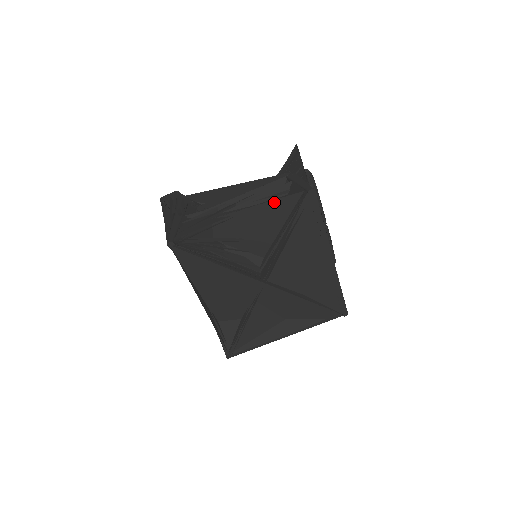
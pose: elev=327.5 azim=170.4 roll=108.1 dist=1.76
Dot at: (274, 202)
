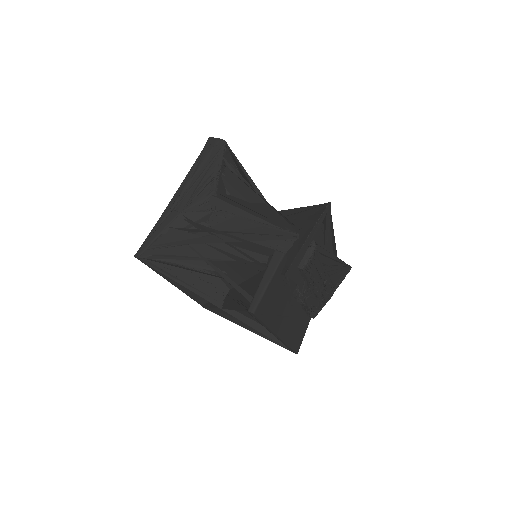
Dot at: (230, 283)
